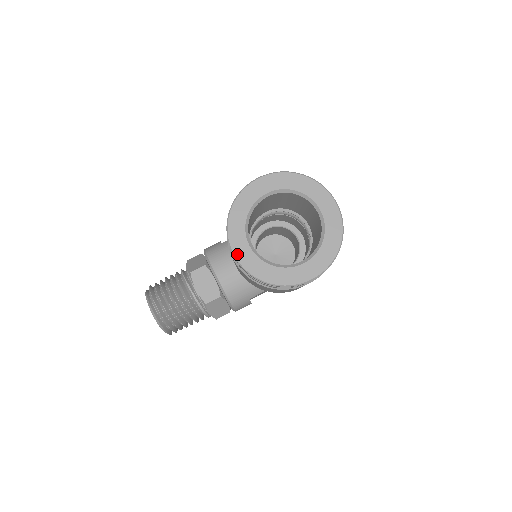
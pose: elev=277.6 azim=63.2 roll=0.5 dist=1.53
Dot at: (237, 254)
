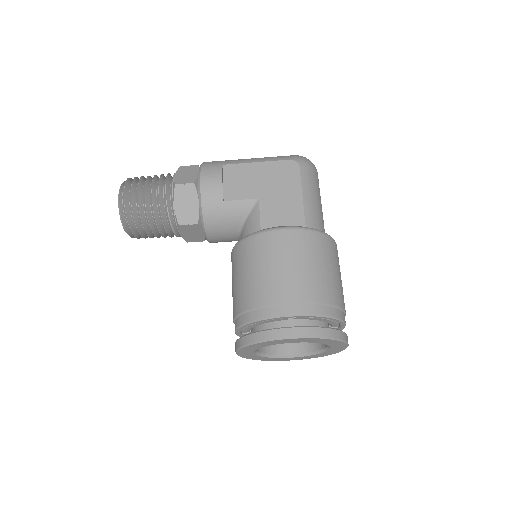
Dot at: (240, 354)
